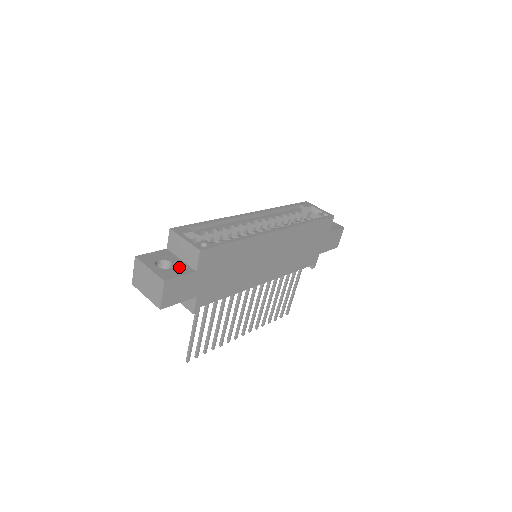
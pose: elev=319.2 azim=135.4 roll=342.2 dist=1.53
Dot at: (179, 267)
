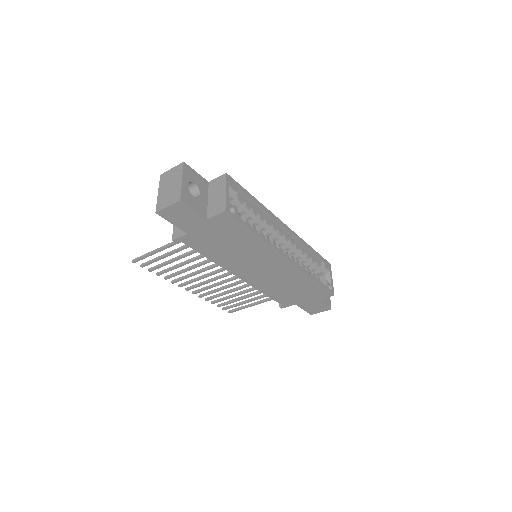
Dot at: (200, 203)
